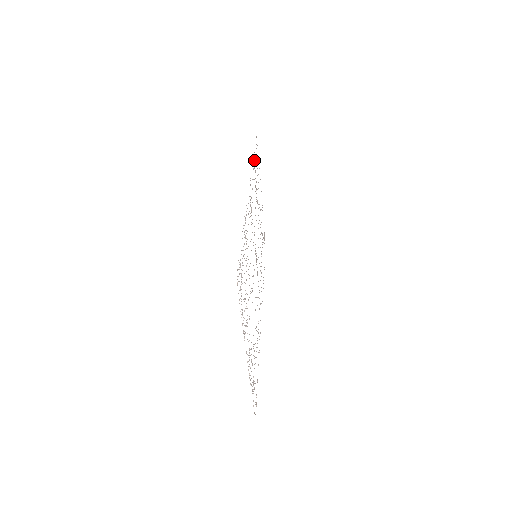
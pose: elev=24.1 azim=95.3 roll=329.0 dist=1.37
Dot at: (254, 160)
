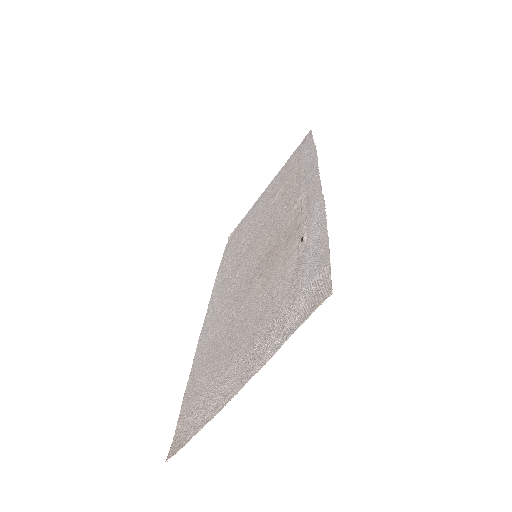
Dot at: (307, 153)
